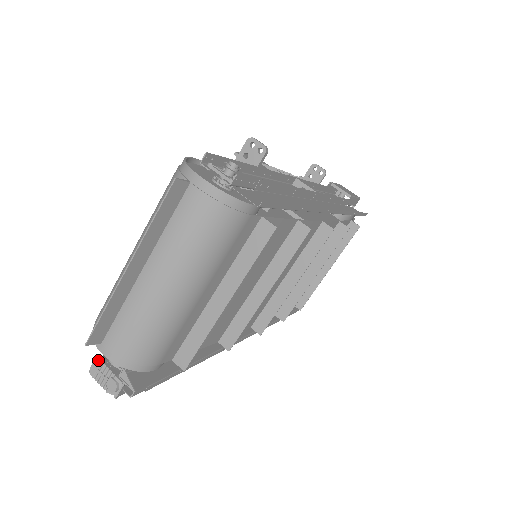
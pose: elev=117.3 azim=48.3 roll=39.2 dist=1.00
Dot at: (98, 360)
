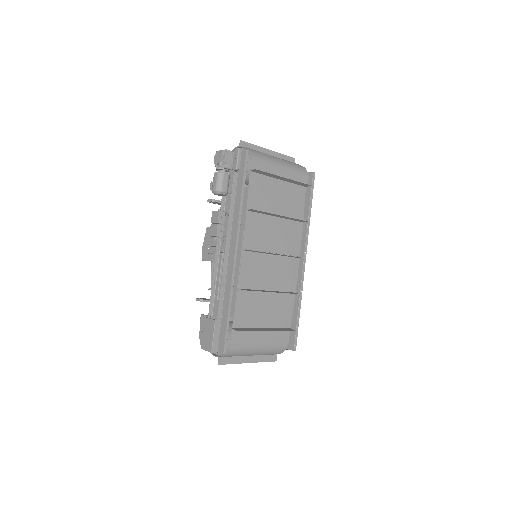
Dot at: occluded
